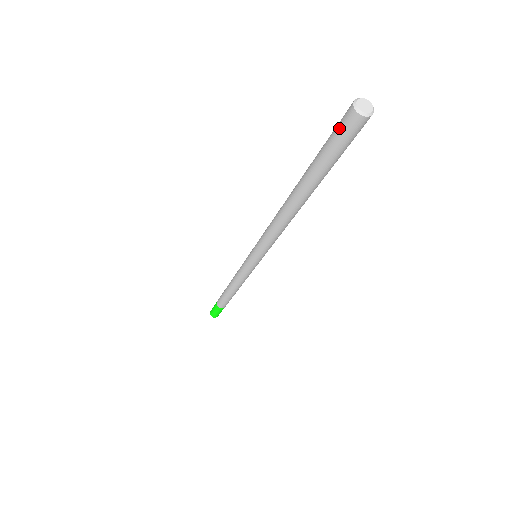
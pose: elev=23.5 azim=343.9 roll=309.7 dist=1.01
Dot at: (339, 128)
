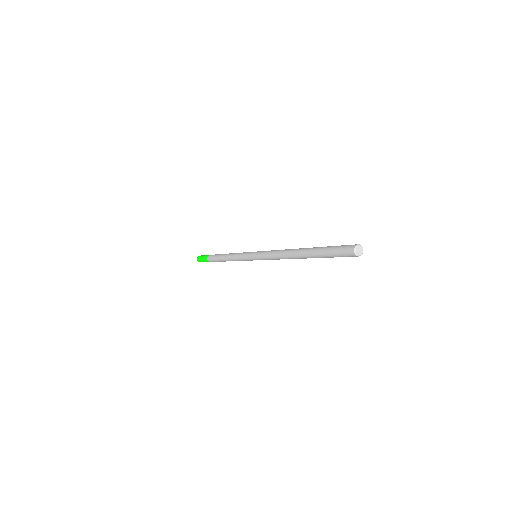
Dot at: (343, 248)
